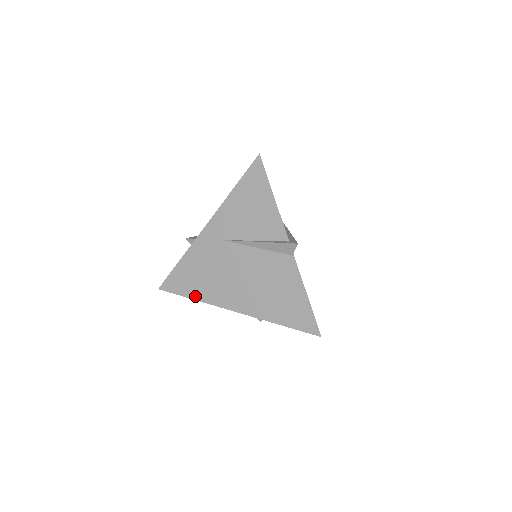
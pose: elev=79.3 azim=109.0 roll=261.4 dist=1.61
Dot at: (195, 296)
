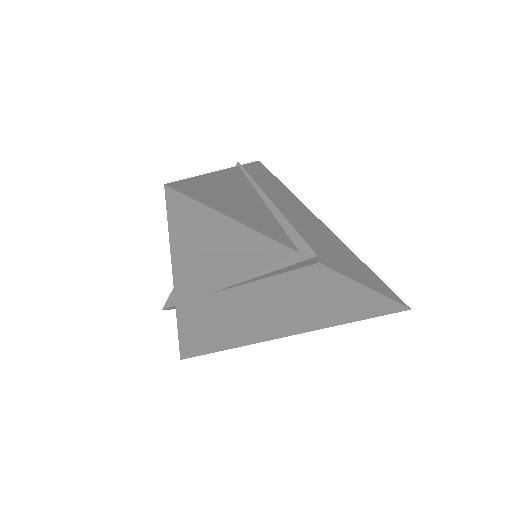
Dot at: (227, 347)
